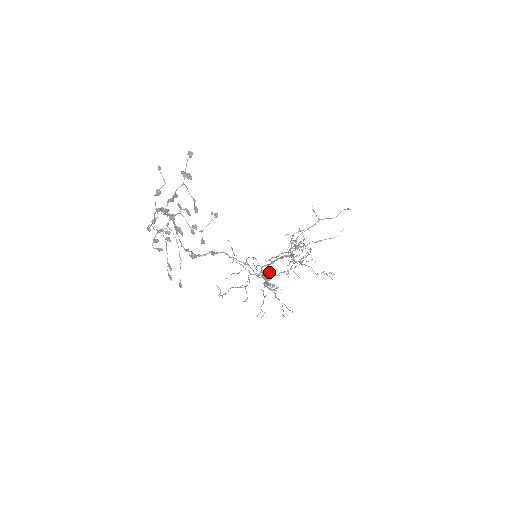
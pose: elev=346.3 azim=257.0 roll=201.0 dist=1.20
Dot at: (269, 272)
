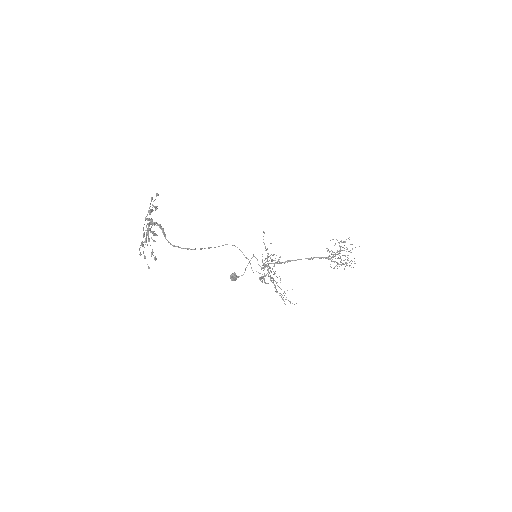
Dot at: (234, 276)
